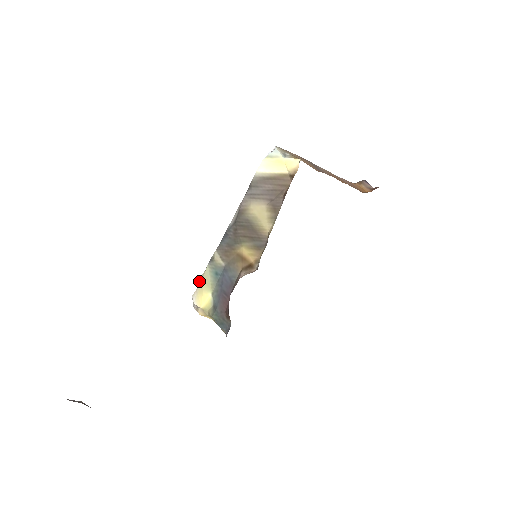
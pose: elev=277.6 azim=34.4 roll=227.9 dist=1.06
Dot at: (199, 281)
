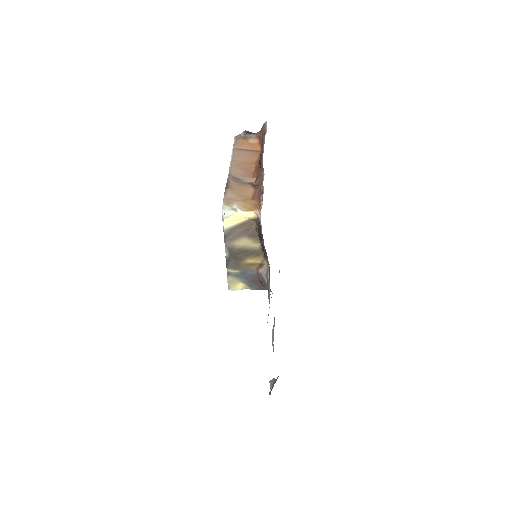
Dot at: (228, 284)
